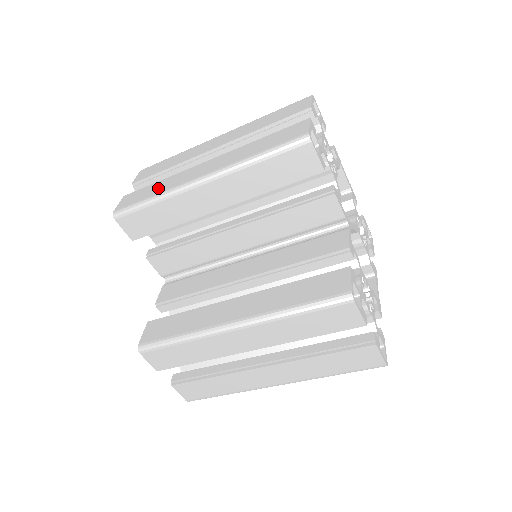
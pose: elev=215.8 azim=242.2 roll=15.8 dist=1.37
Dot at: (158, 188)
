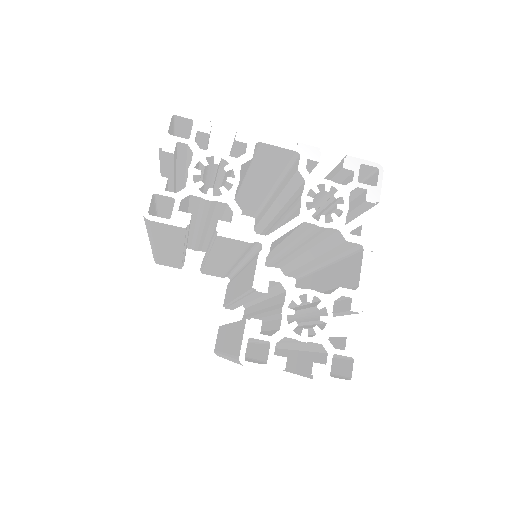
Dot at: occluded
